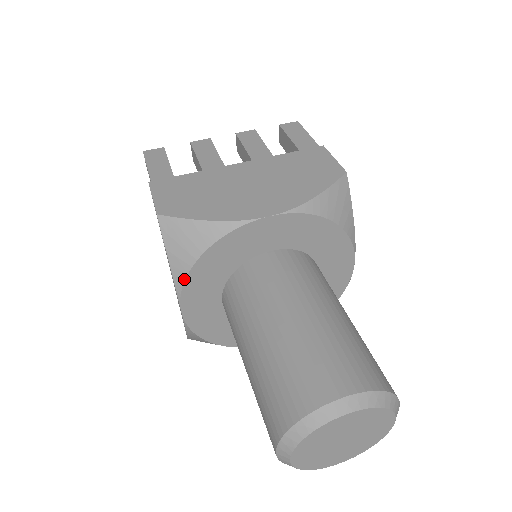
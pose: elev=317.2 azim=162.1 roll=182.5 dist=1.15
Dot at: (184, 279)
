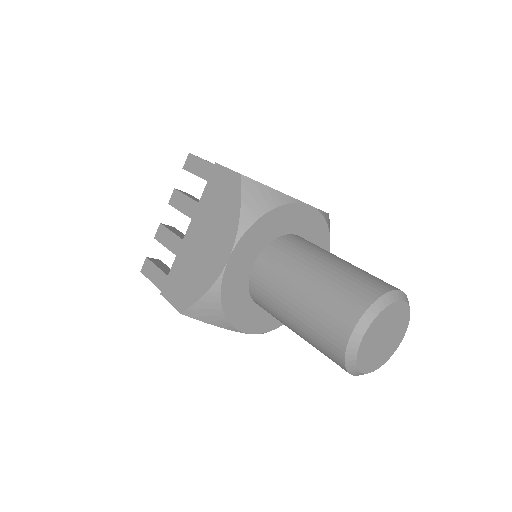
Dot at: (249, 226)
